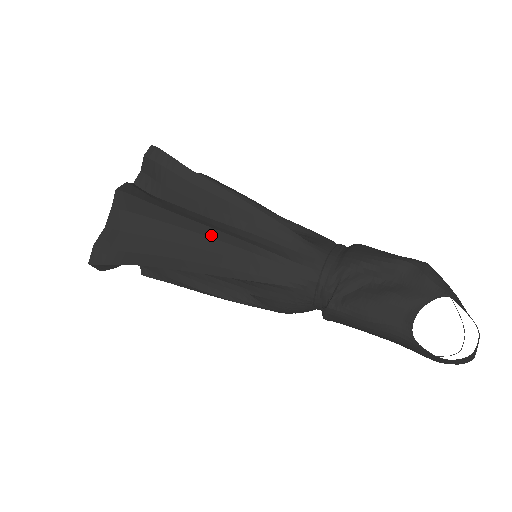
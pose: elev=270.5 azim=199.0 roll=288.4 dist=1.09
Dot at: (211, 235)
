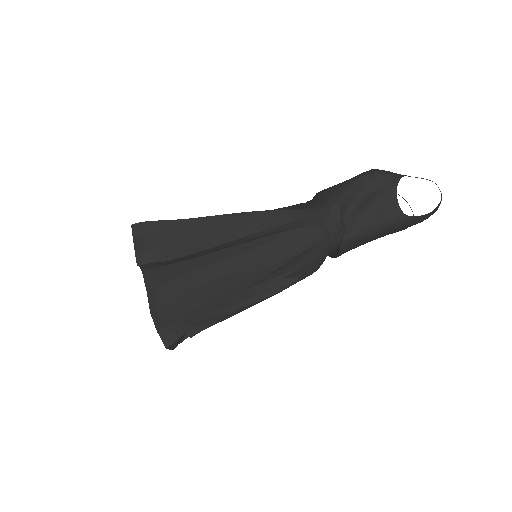
Dot at: (238, 252)
